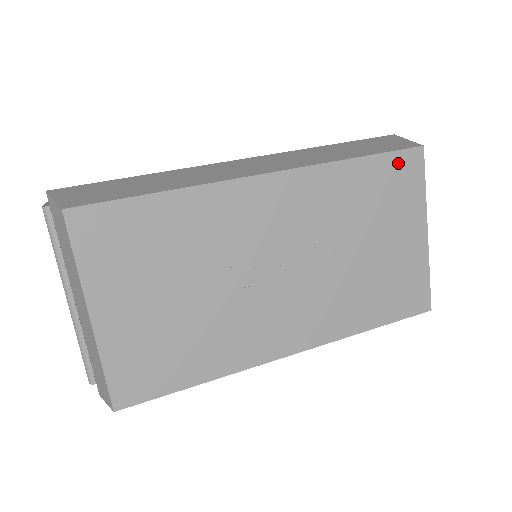
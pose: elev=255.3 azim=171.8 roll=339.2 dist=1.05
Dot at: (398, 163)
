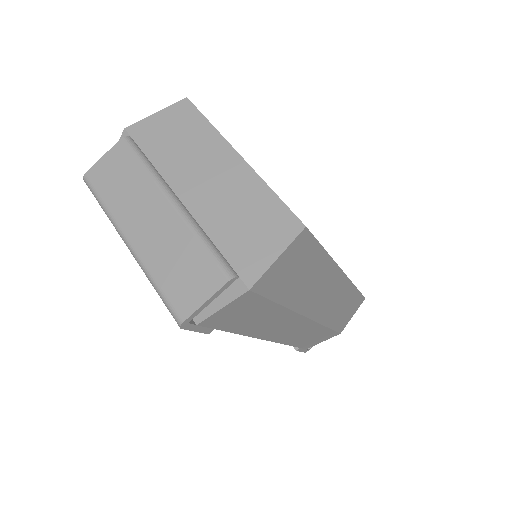
Dot at: occluded
